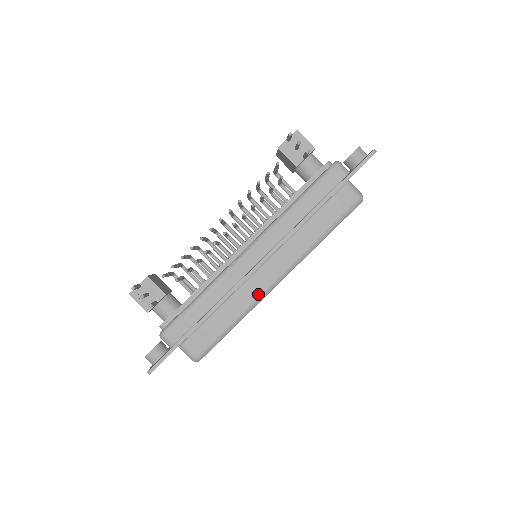
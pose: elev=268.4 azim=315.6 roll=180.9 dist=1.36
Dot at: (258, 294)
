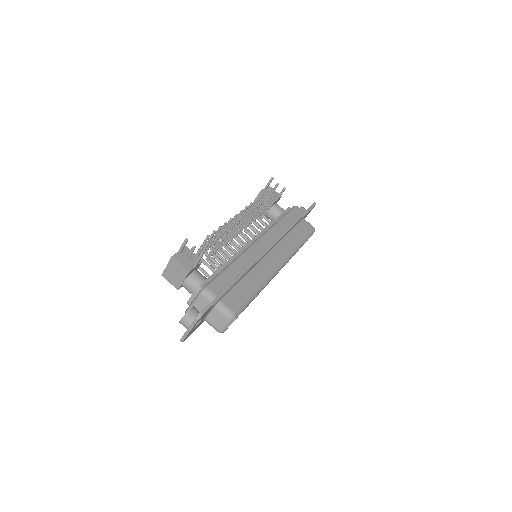
Dot at: (270, 272)
